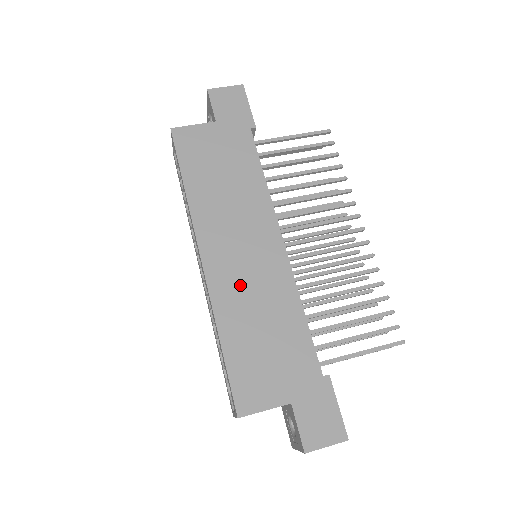
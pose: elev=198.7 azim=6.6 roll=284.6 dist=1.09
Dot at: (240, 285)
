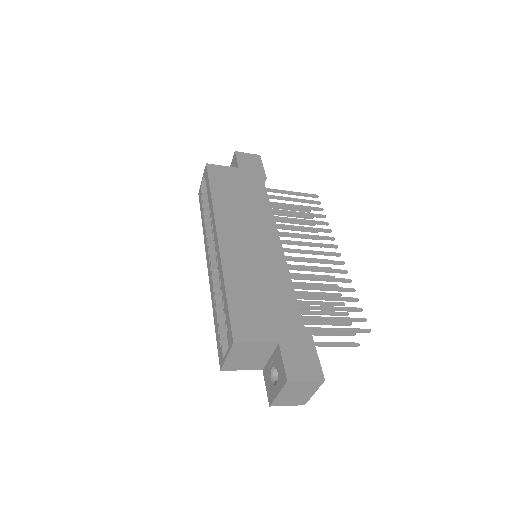
Dot at: (245, 259)
